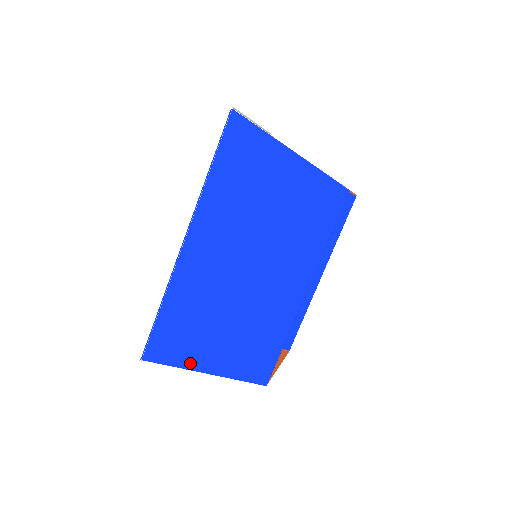
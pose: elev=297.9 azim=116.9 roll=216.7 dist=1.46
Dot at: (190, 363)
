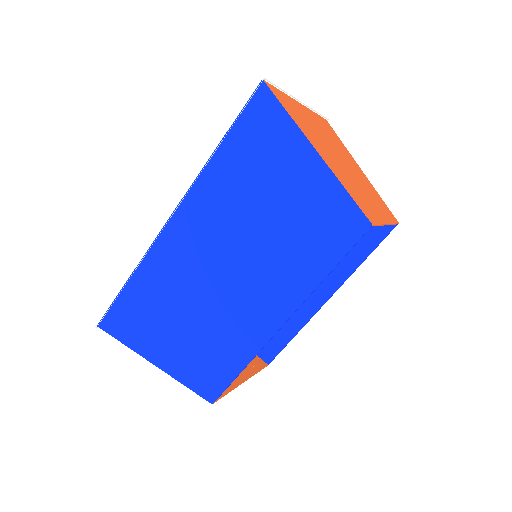
Dot at: (143, 349)
